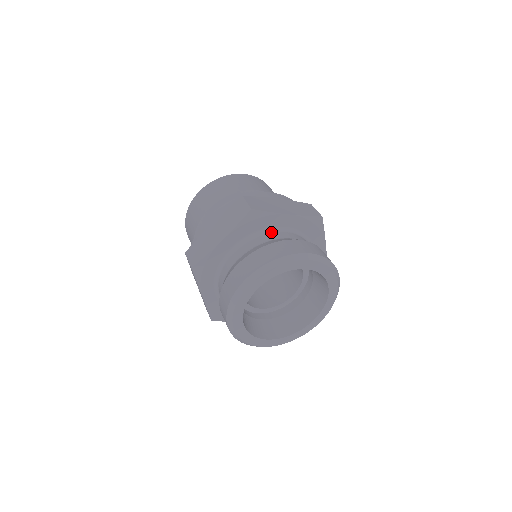
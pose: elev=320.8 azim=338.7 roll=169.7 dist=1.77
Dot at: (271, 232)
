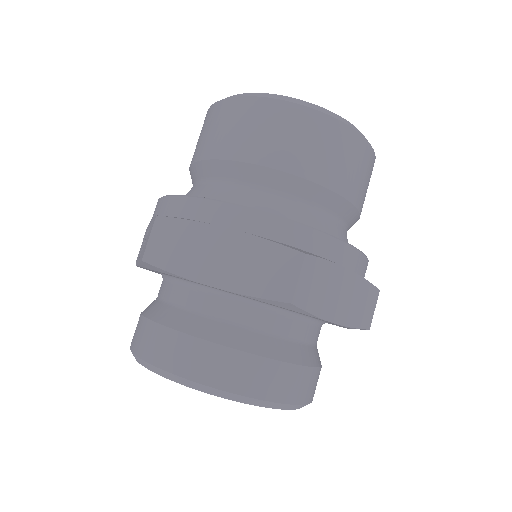
Dot at: (289, 316)
